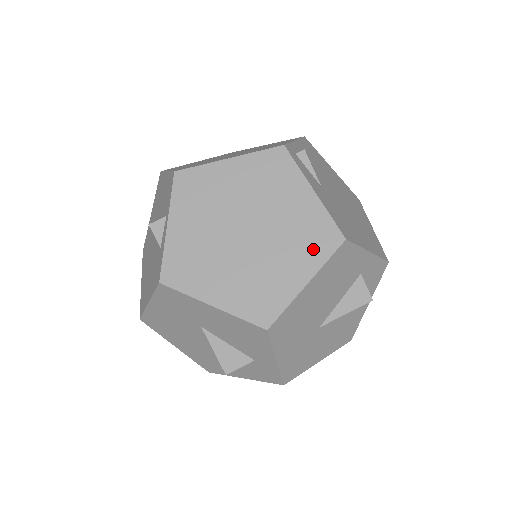
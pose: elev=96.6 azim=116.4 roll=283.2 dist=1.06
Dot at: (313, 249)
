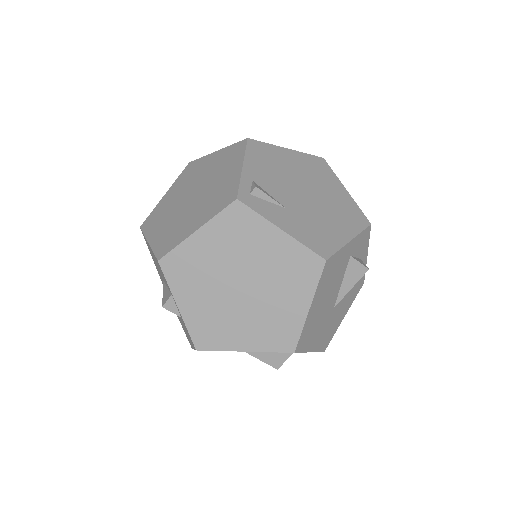
Dot at: (302, 279)
